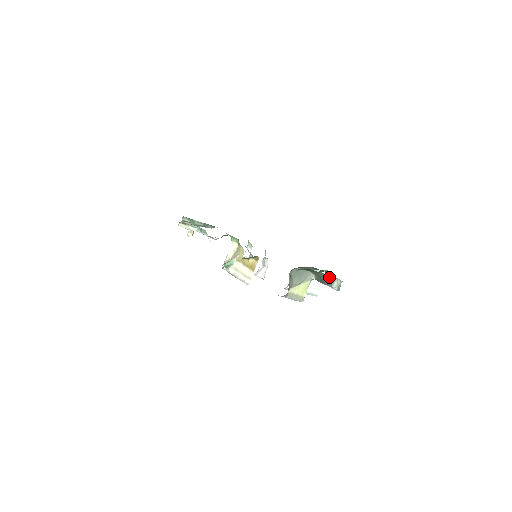
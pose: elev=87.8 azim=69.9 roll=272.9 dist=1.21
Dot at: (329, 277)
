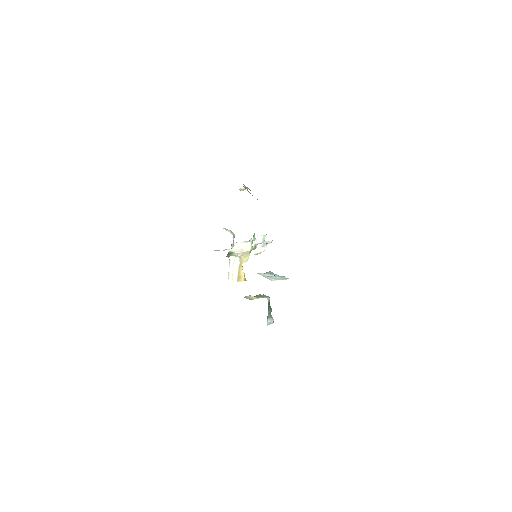
Dot at: occluded
